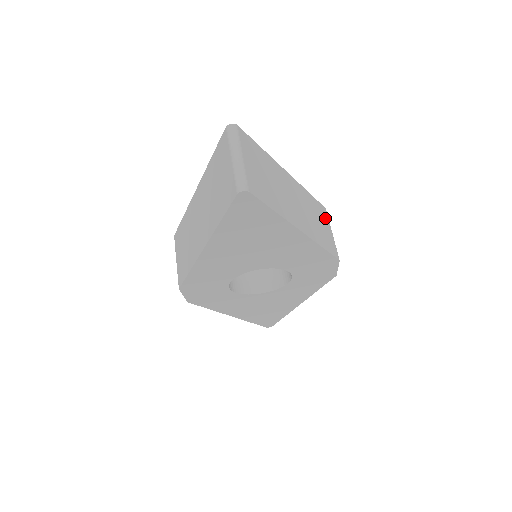
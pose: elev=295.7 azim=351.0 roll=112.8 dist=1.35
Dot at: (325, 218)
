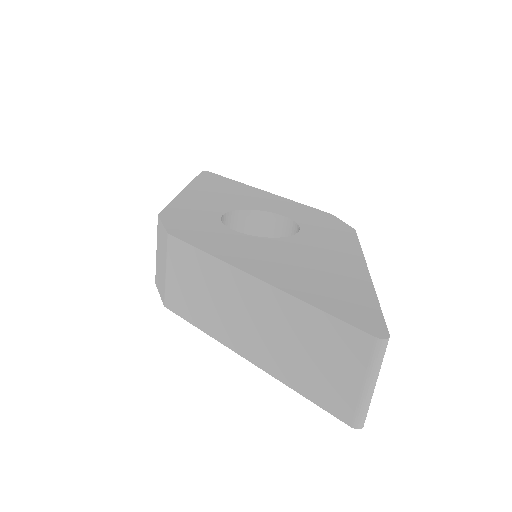
Dot at: occluded
